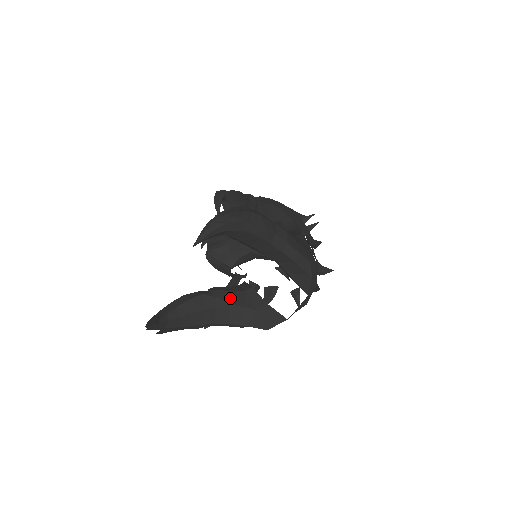
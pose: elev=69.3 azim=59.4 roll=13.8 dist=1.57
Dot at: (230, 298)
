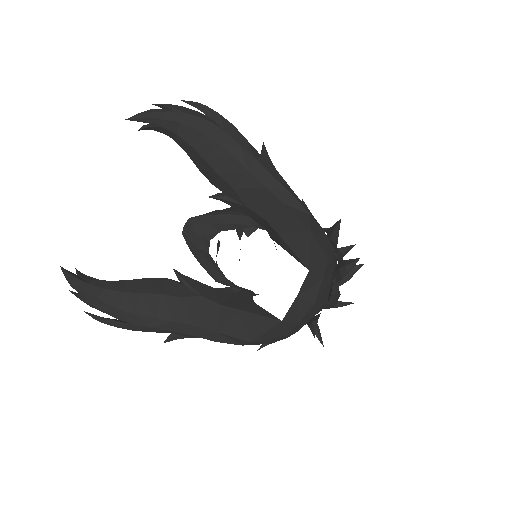
Dot at: (205, 291)
